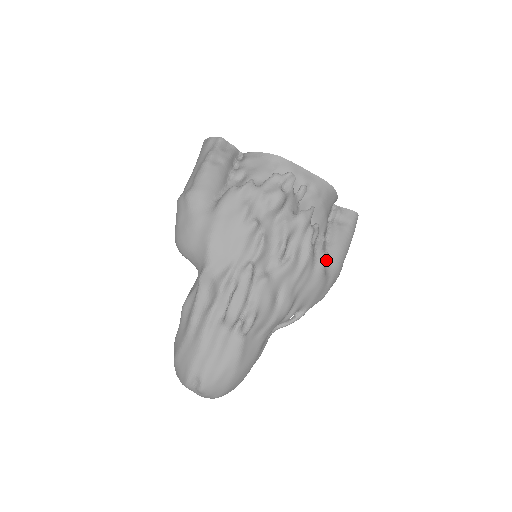
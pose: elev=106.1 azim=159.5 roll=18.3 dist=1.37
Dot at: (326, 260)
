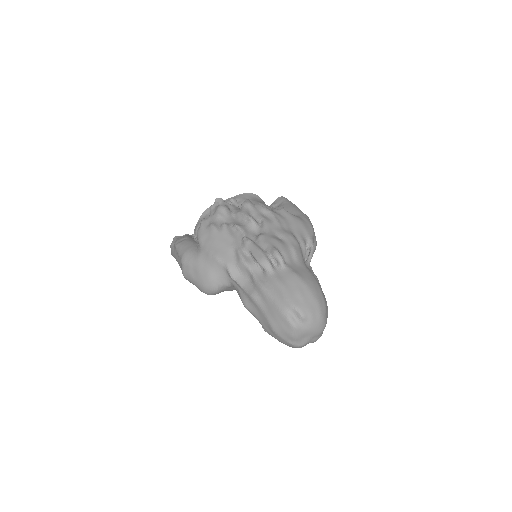
Dot at: occluded
